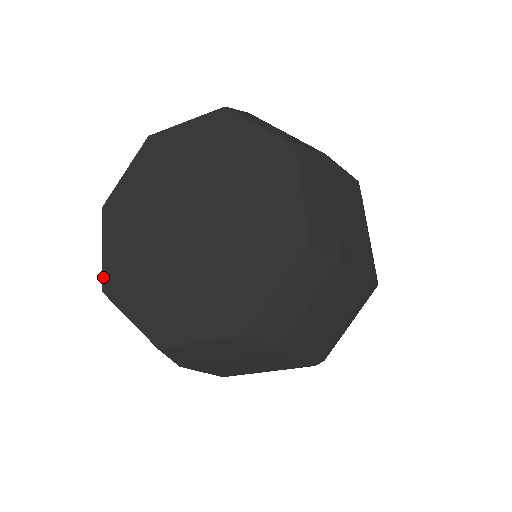
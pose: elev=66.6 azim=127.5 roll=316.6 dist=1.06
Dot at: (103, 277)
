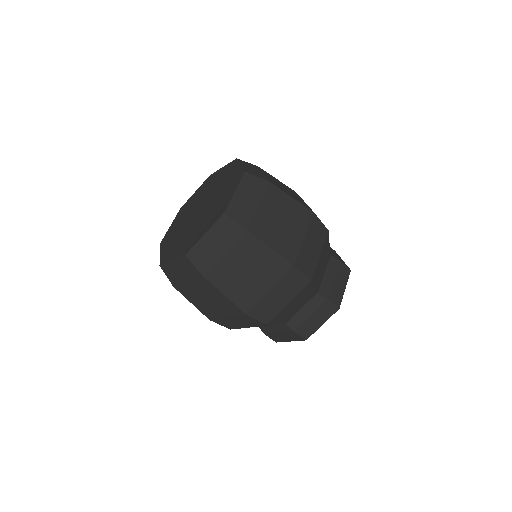
Dot at: (160, 261)
